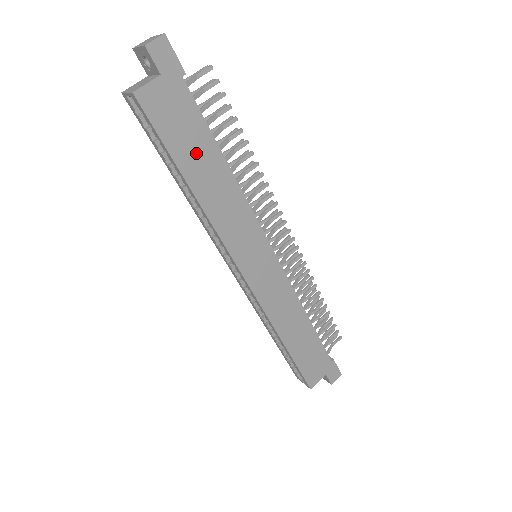
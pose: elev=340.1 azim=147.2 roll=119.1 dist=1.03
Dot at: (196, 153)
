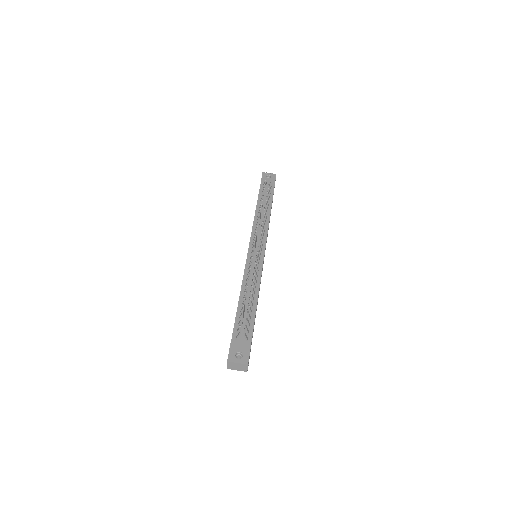
Dot at: occluded
